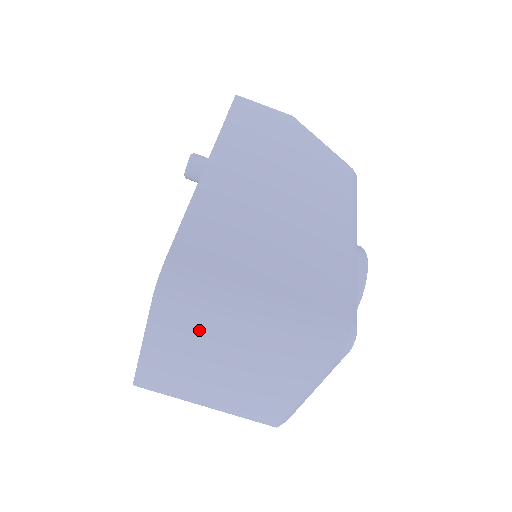
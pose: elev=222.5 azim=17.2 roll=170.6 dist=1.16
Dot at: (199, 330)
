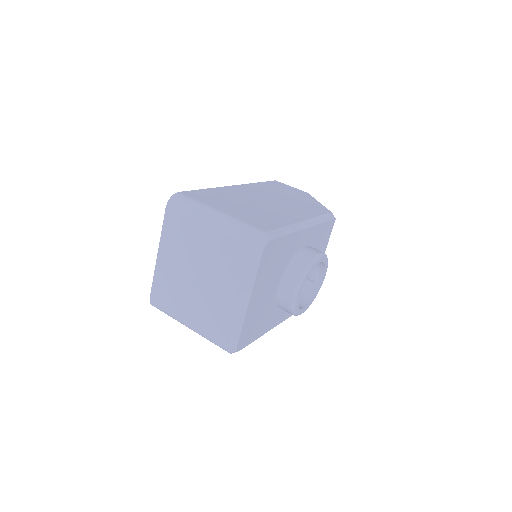
Dot at: (185, 234)
